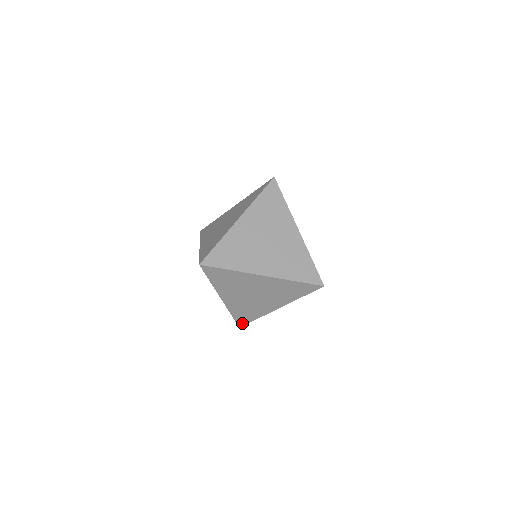
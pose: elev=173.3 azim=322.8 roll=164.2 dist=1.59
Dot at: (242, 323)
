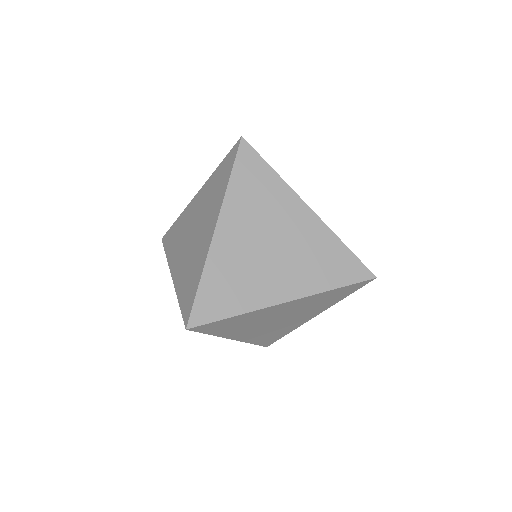
Dot at: (269, 343)
